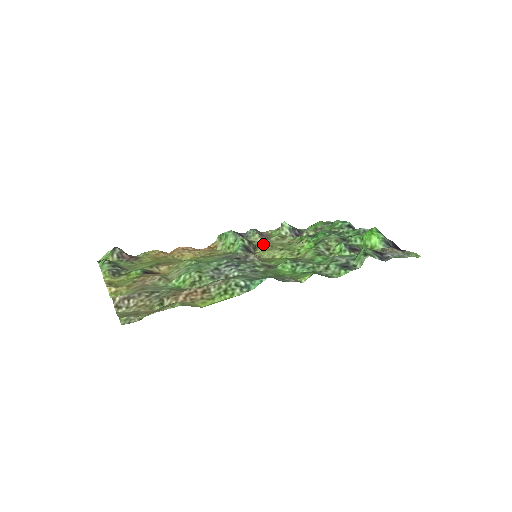
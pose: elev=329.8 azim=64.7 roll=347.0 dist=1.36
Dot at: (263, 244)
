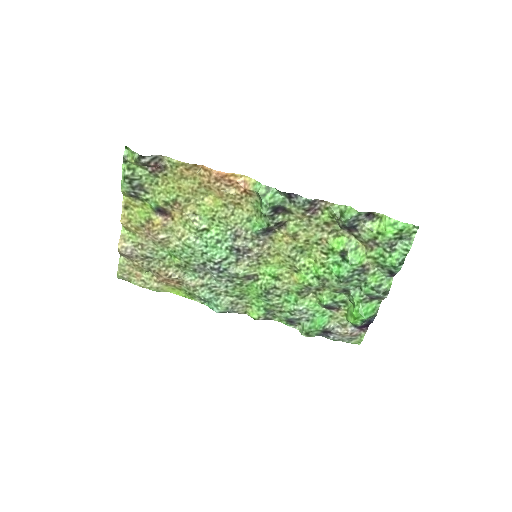
Dot at: (292, 229)
